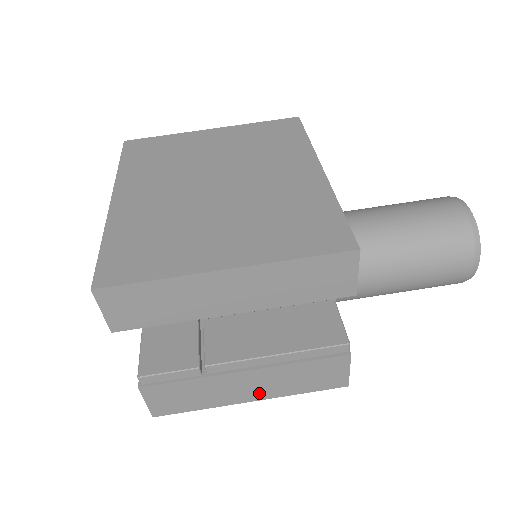
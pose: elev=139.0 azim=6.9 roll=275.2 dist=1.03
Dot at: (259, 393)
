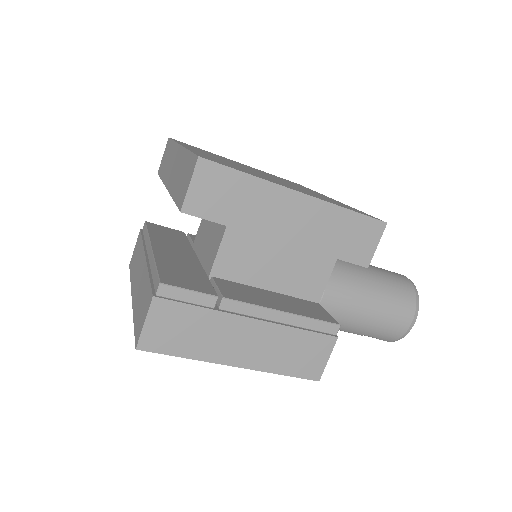
Dot at: (248, 357)
